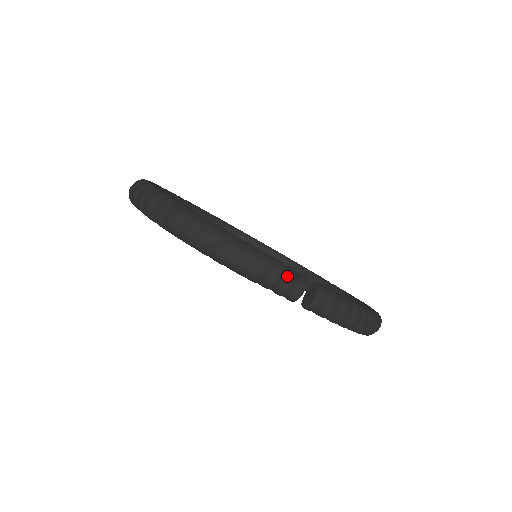
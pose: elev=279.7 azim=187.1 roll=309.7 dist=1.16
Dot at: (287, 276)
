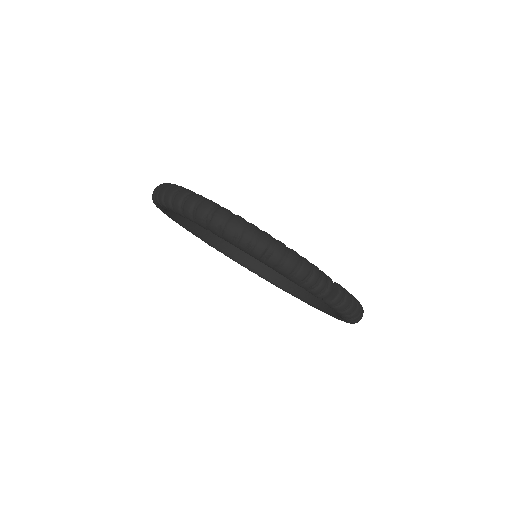
Dot at: (322, 278)
